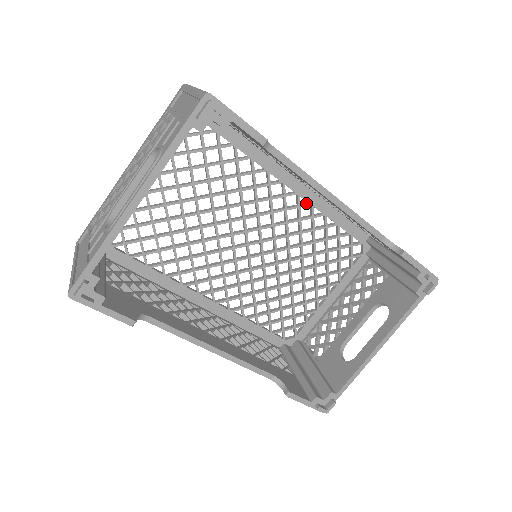
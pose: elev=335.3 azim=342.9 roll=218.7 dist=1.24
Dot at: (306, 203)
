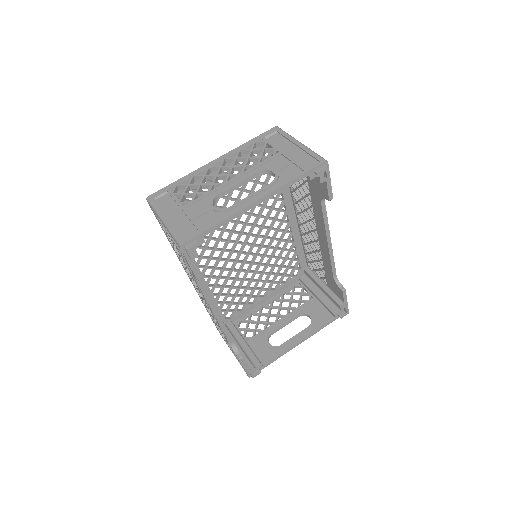
Dot at: (290, 231)
